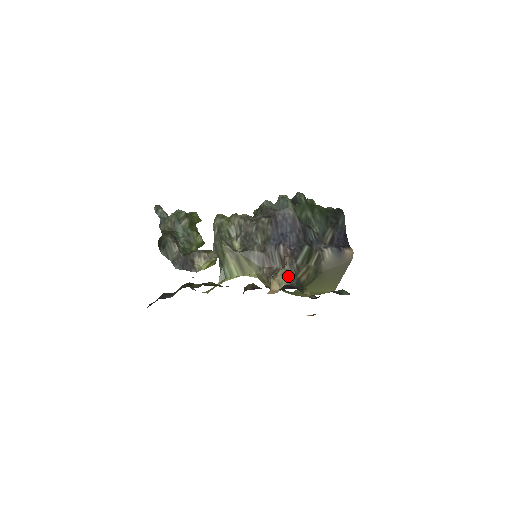
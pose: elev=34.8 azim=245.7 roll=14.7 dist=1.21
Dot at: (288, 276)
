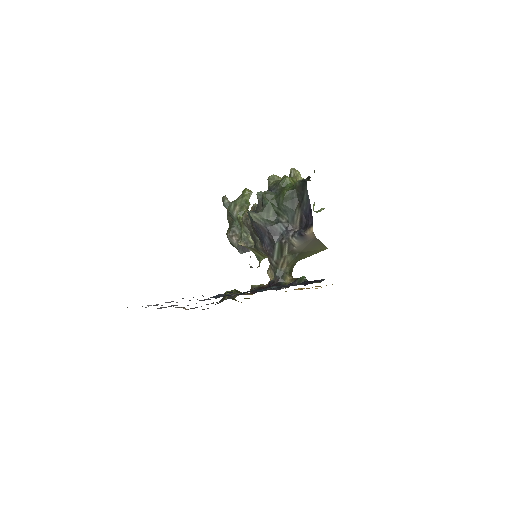
Dot at: (272, 271)
